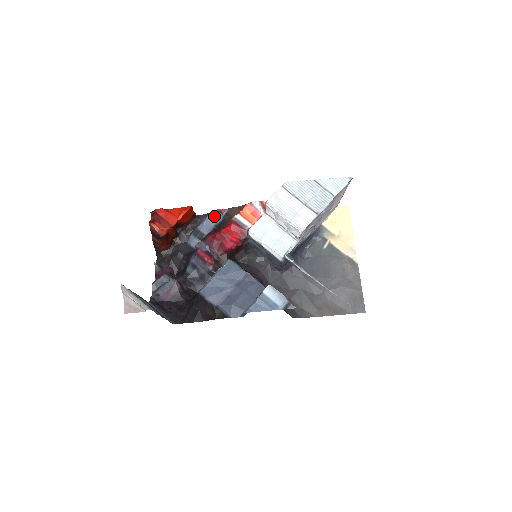
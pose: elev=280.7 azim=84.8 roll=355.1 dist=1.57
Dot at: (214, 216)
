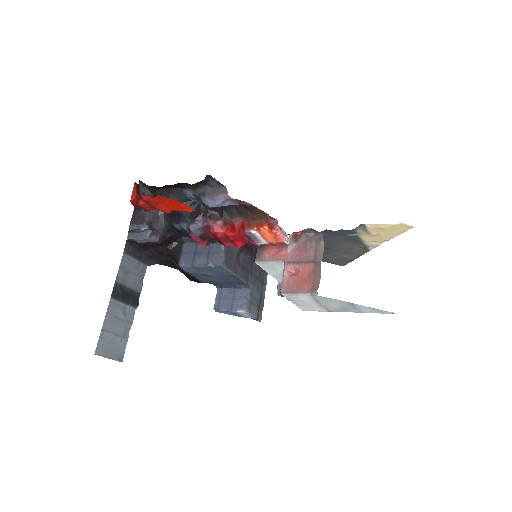
Dot at: (228, 203)
